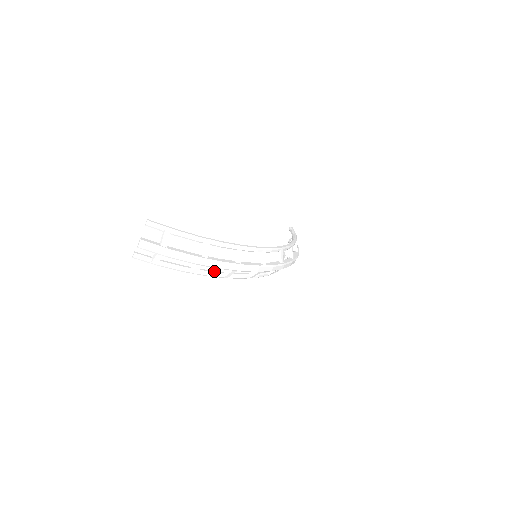
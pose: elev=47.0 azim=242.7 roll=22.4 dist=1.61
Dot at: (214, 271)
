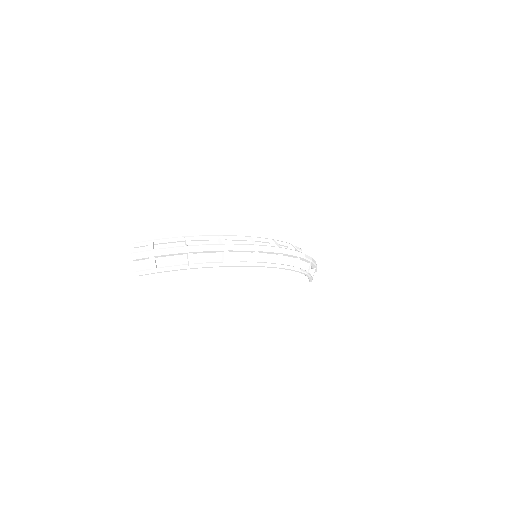
Dot at: (211, 263)
